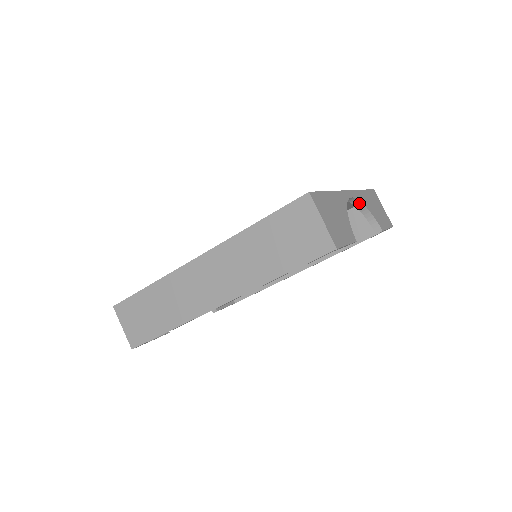
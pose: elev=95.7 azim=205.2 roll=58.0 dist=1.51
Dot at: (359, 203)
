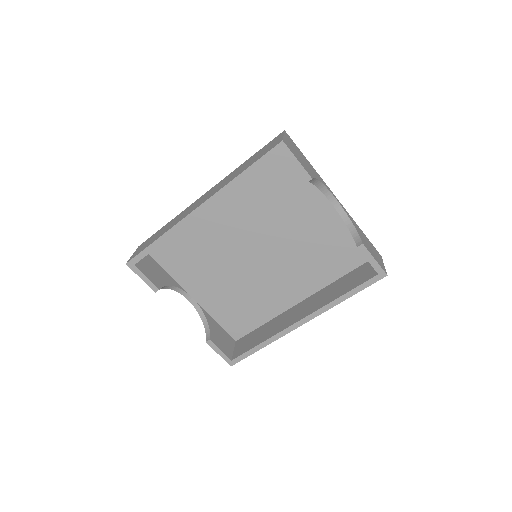
Dot at: (346, 217)
